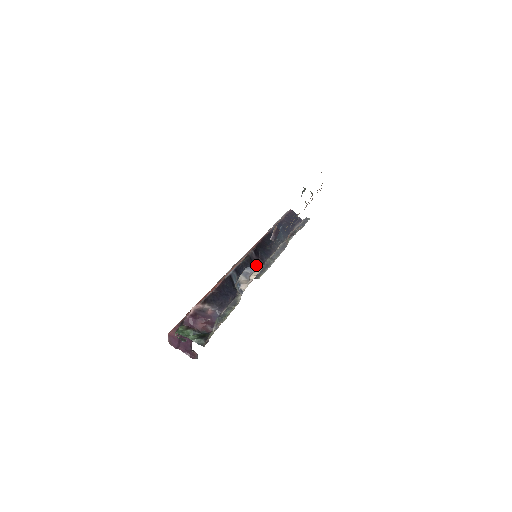
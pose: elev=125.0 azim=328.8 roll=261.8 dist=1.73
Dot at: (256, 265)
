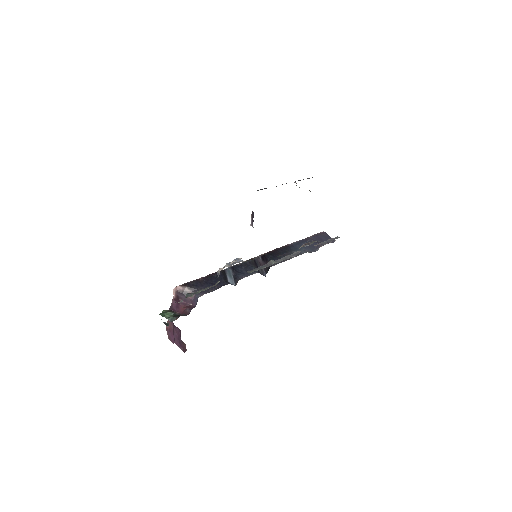
Dot at: (262, 269)
